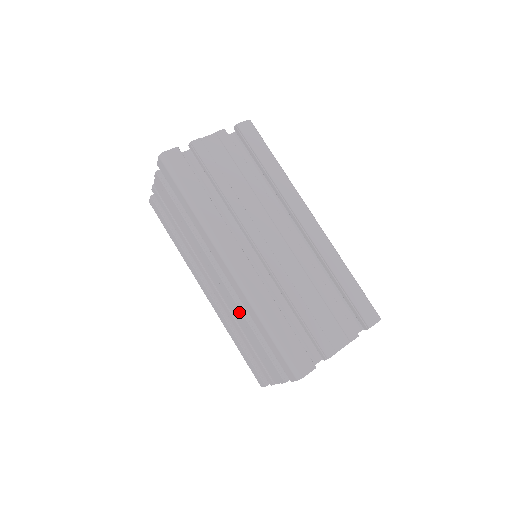
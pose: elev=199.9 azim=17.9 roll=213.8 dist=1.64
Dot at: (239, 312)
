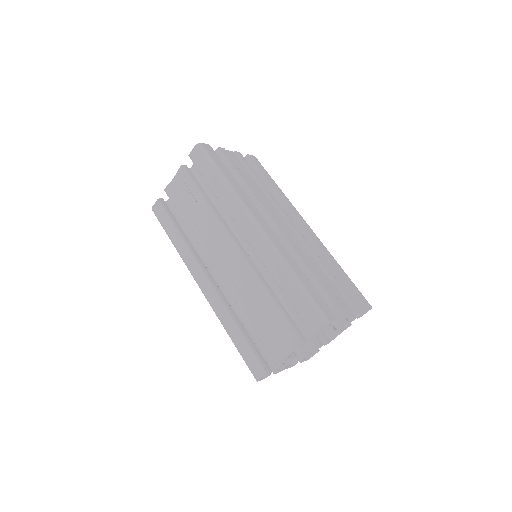
Dot at: occluded
